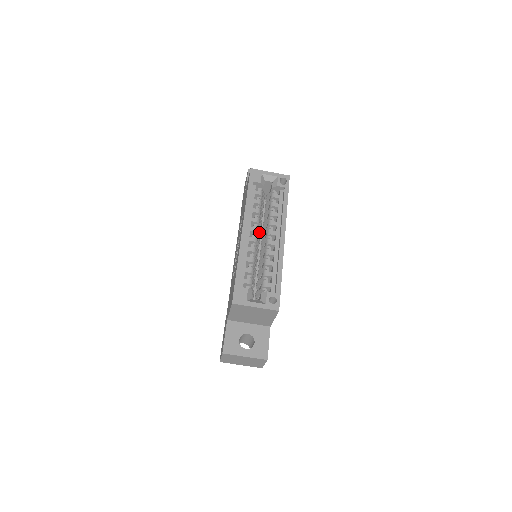
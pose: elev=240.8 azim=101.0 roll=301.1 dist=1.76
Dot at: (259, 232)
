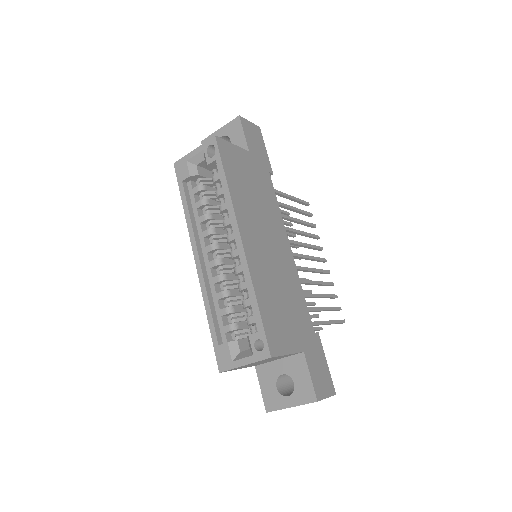
Dot at: (223, 241)
